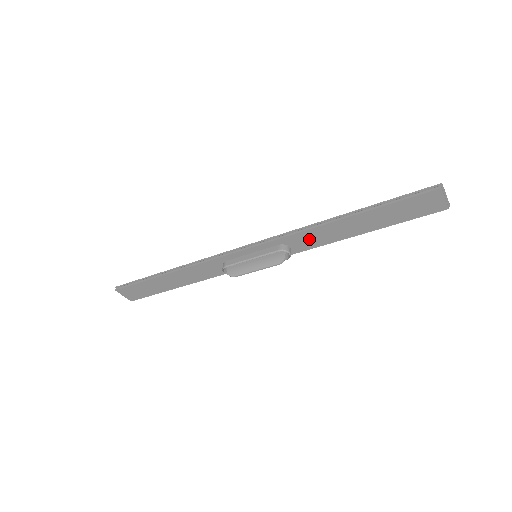
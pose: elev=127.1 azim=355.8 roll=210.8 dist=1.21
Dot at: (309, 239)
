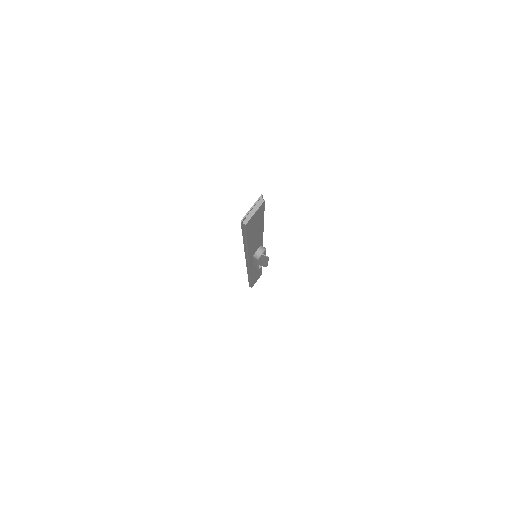
Dot at: (255, 247)
